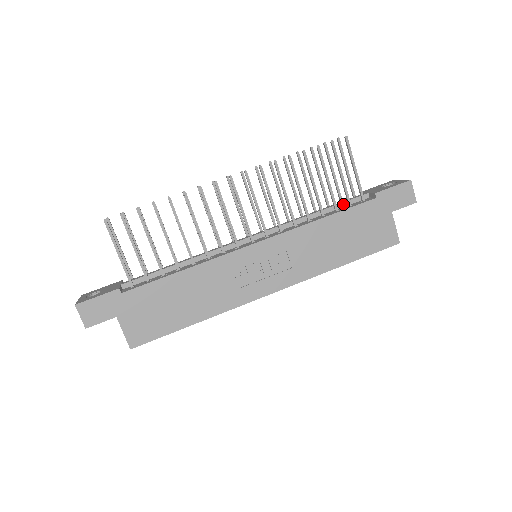
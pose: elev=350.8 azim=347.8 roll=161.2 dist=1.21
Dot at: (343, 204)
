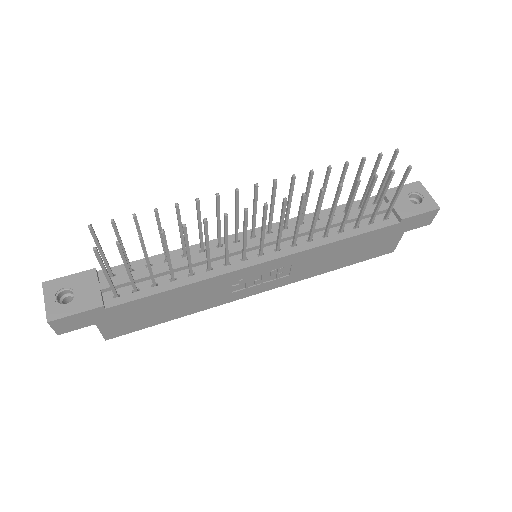
Dot at: (364, 217)
